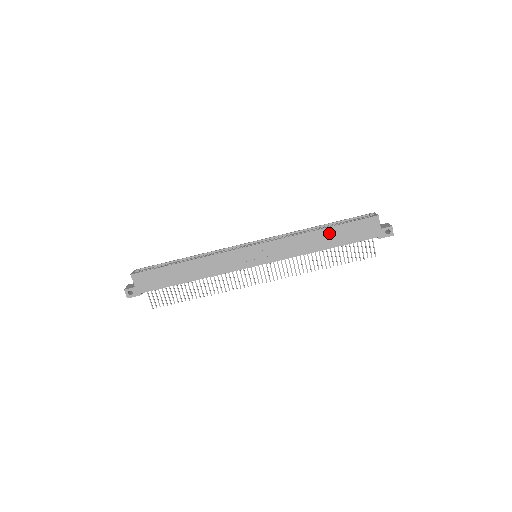
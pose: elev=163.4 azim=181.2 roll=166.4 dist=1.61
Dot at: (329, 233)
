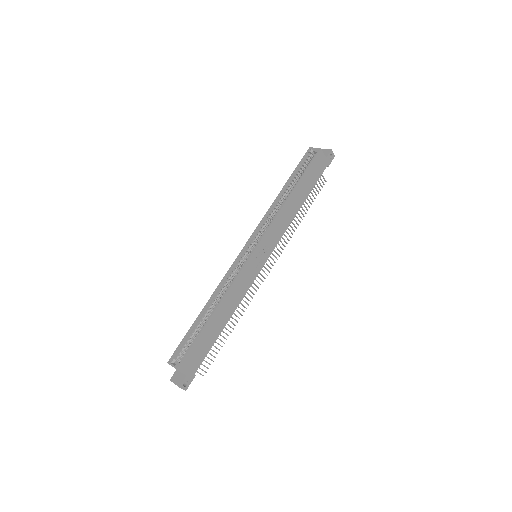
Dot at: (298, 191)
